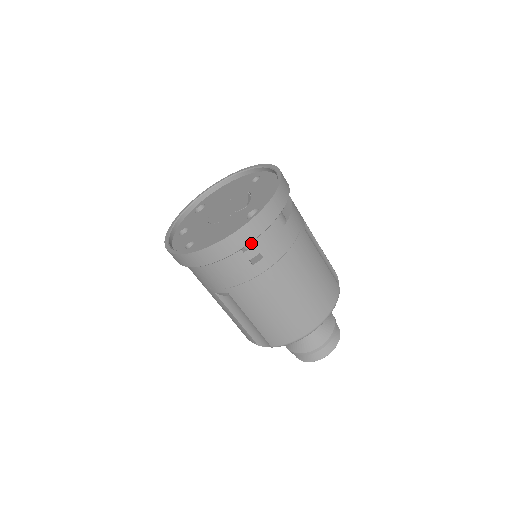
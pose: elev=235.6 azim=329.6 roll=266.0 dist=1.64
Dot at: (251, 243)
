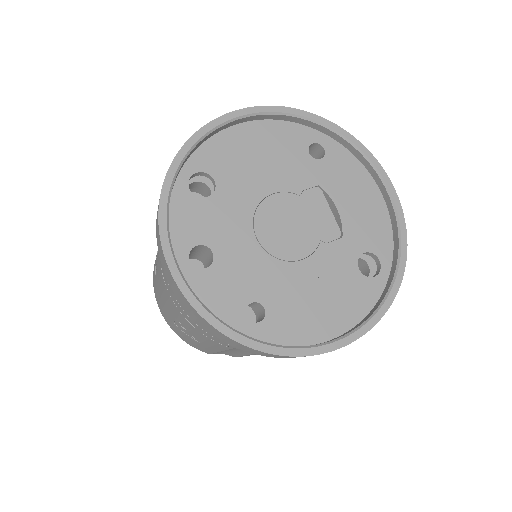
Dot at: occluded
